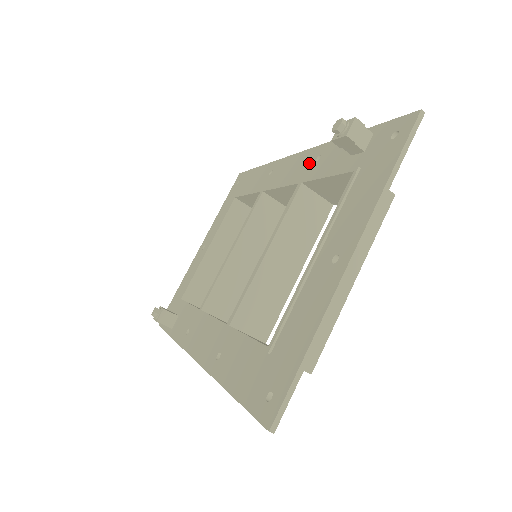
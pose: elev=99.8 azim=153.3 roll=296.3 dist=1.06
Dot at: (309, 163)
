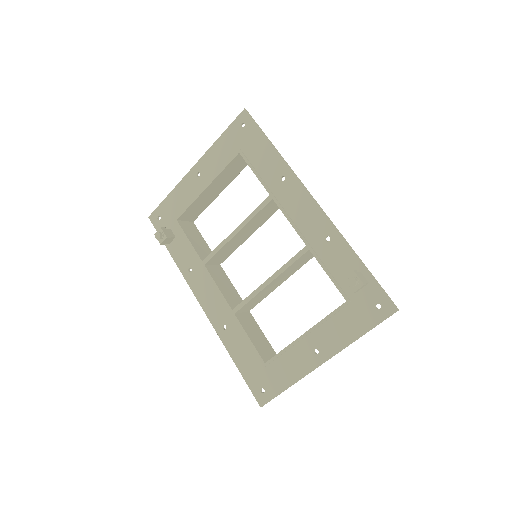
Dot at: (319, 232)
